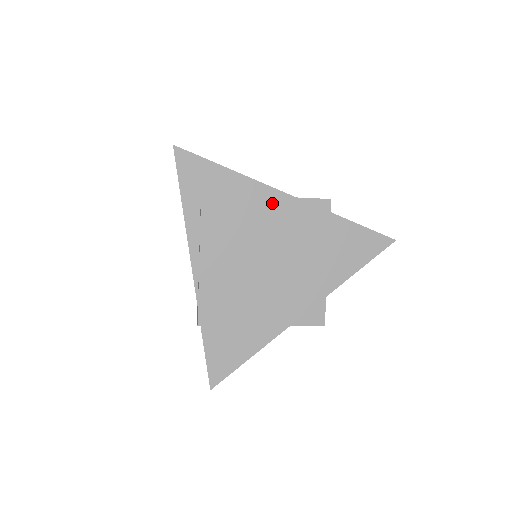
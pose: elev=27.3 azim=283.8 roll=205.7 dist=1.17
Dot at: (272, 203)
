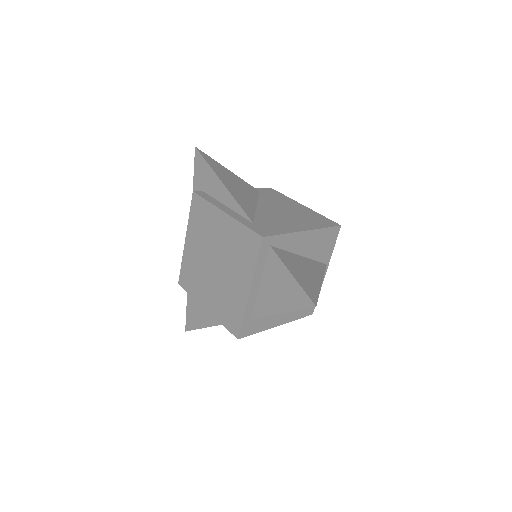
Dot at: (226, 219)
